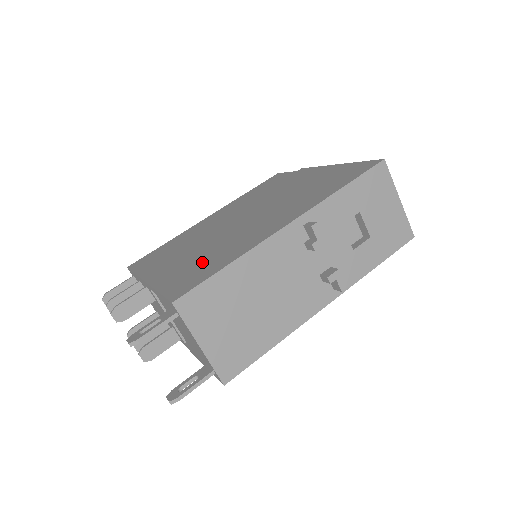
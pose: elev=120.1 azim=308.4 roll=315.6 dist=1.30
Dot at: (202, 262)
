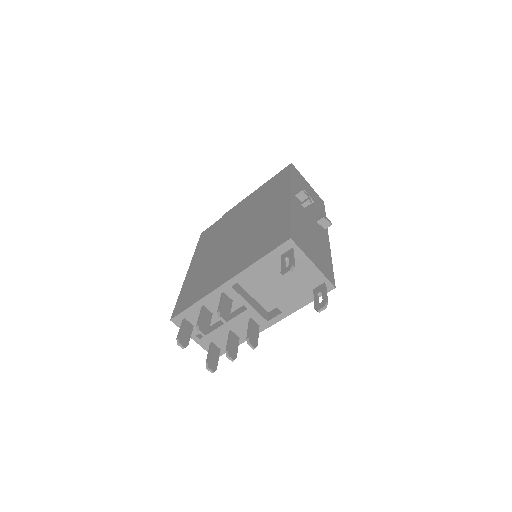
Dot at: (262, 239)
